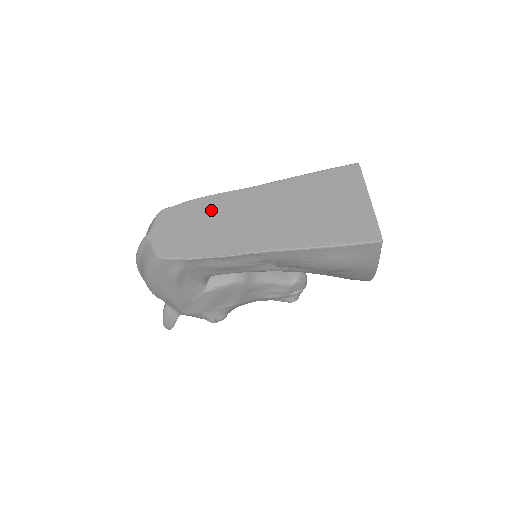
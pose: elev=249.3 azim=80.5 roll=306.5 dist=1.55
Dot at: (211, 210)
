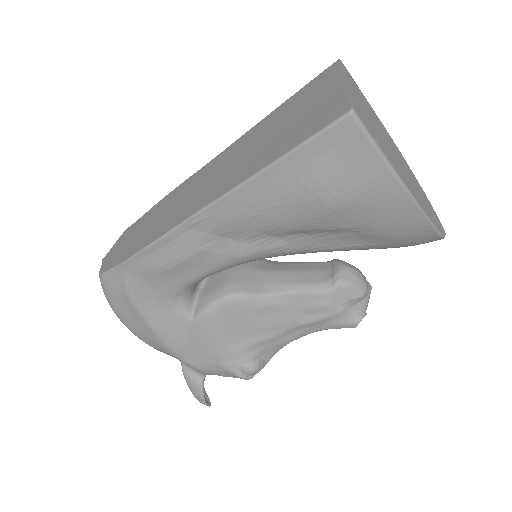
Dot at: (165, 204)
